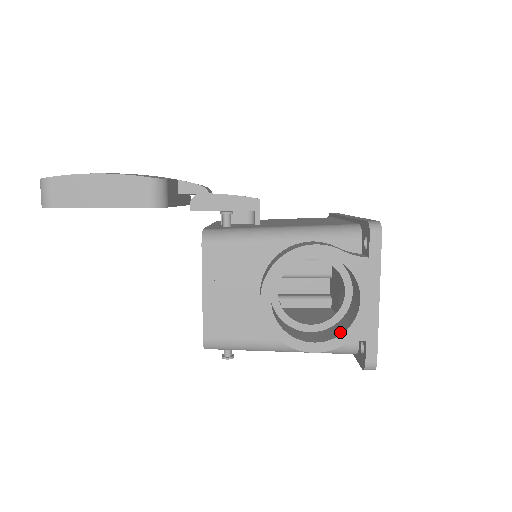
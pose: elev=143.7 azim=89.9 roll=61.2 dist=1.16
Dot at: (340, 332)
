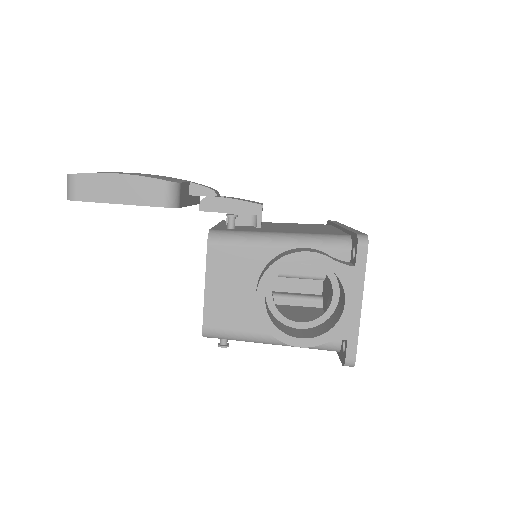
Dot at: (325, 331)
